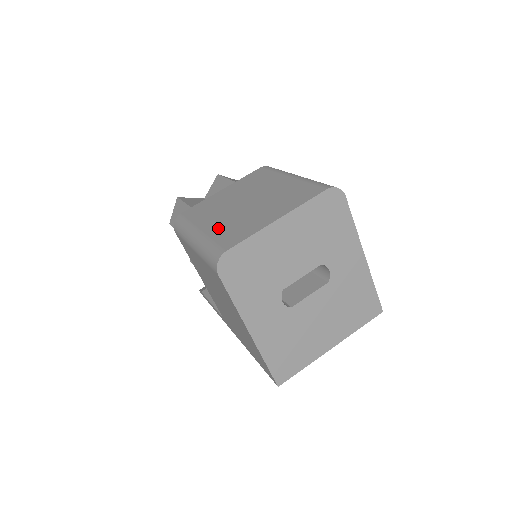
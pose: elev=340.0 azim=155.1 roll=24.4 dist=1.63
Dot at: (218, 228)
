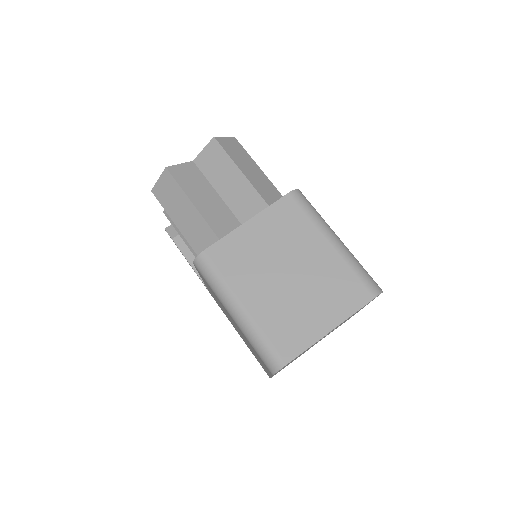
Dot at: (266, 314)
